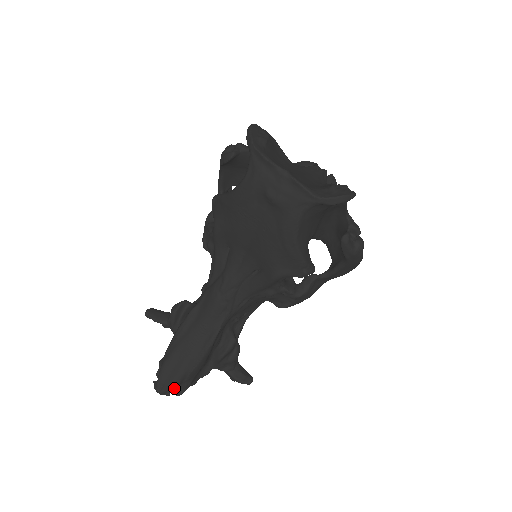
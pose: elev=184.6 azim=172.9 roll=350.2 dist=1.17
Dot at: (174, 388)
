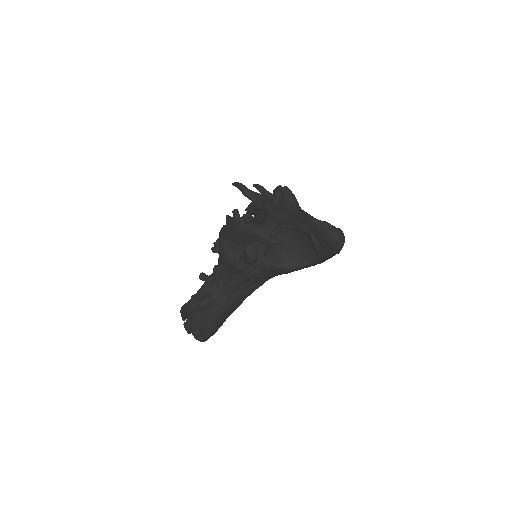
Dot at: occluded
